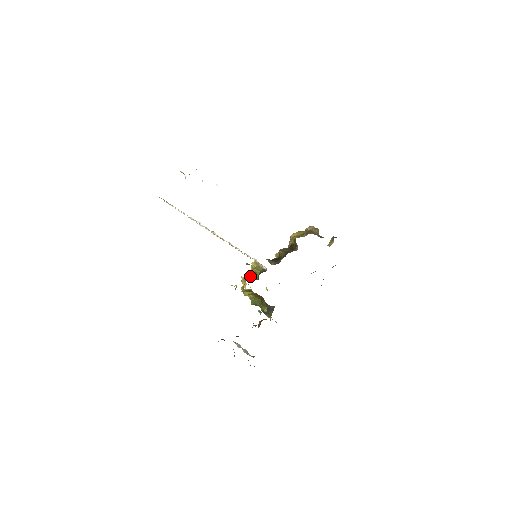
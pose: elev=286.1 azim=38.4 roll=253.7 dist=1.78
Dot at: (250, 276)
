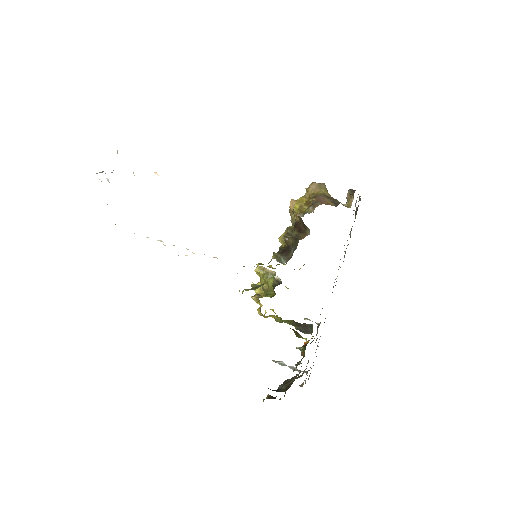
Dot at: (261, 287)
